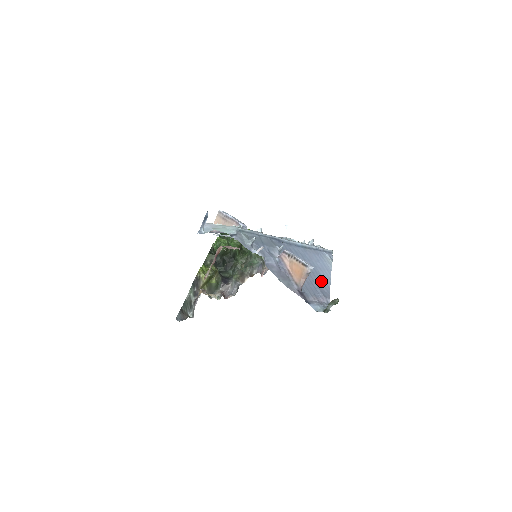
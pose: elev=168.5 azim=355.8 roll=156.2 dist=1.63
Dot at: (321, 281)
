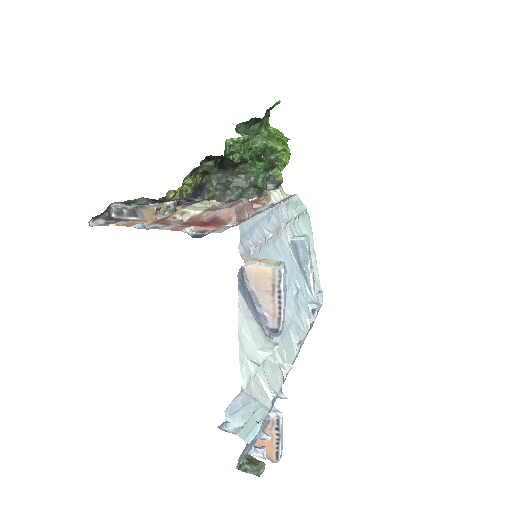
Dot at: occluded
